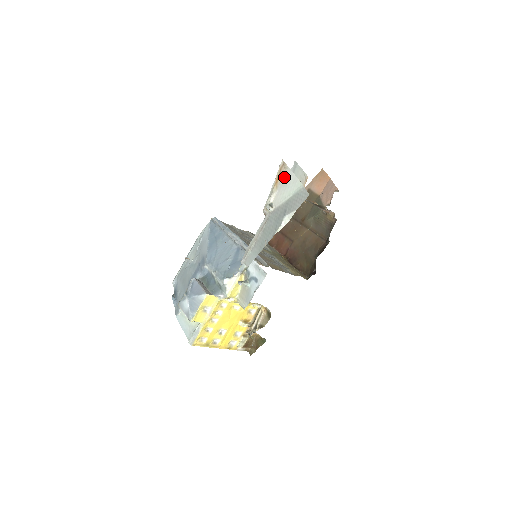
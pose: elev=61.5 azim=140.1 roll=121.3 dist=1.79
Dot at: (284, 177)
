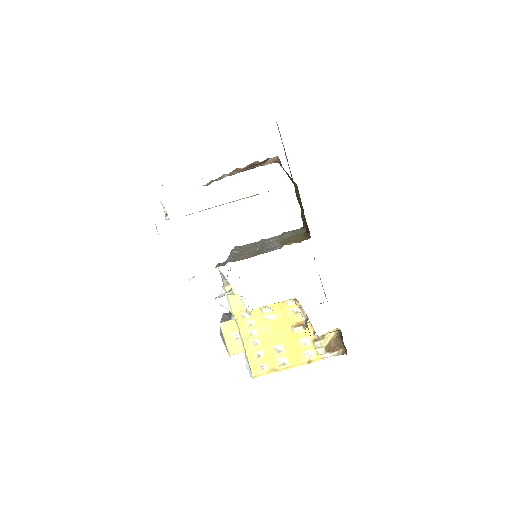
Dot at: occluded
